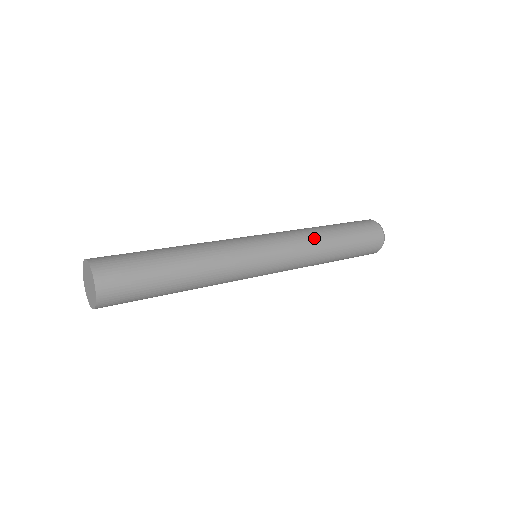
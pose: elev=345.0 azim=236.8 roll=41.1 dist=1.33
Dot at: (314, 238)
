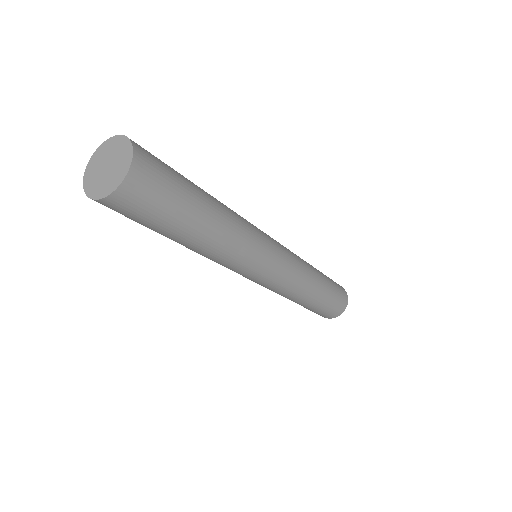
Dot at: occluded
